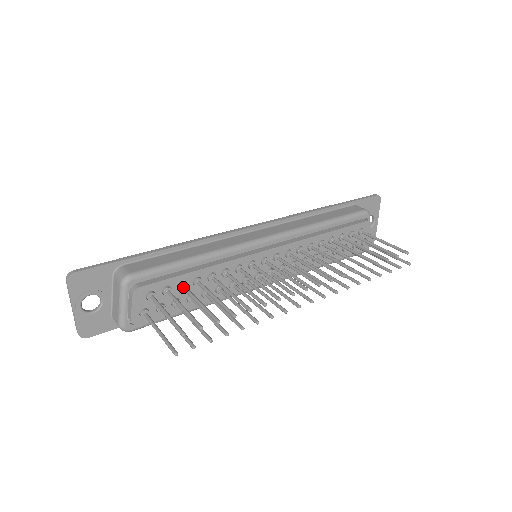
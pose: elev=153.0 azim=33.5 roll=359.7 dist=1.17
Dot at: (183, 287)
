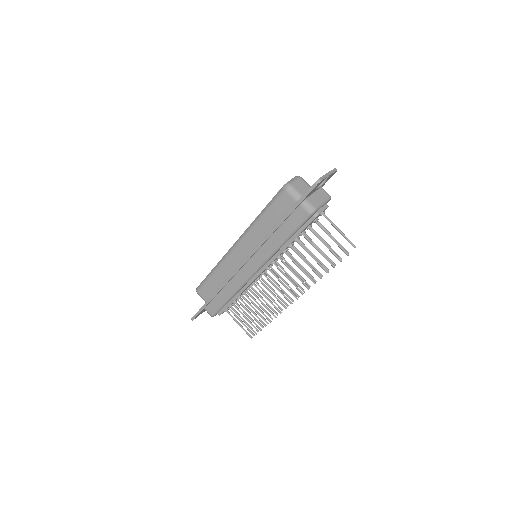
Dot at: occluded
